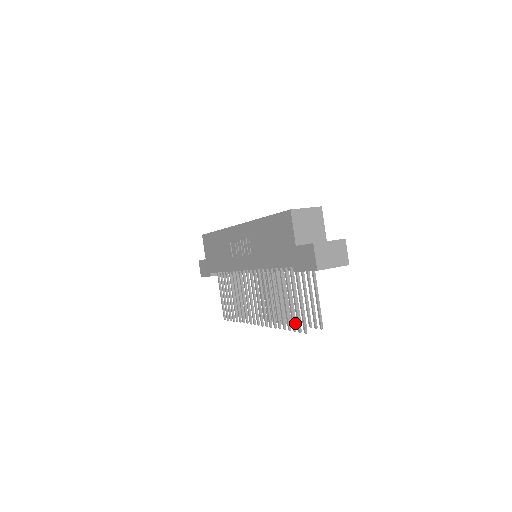
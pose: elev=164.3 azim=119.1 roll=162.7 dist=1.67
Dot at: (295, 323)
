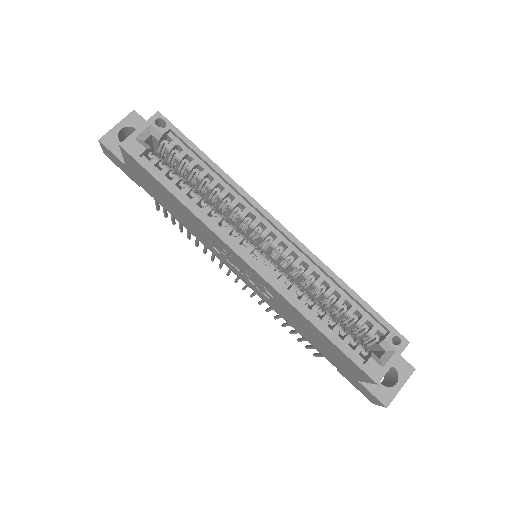
Dot at: occluded
